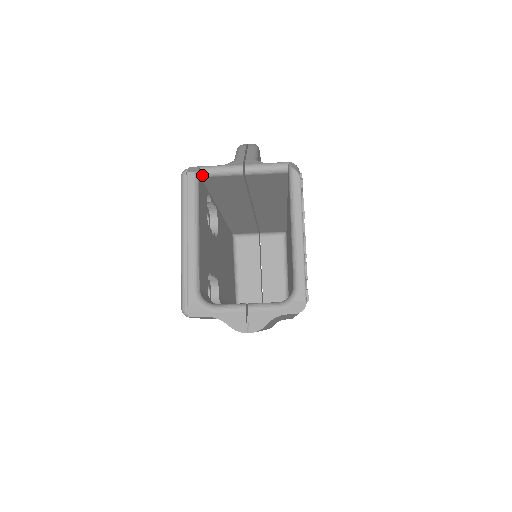
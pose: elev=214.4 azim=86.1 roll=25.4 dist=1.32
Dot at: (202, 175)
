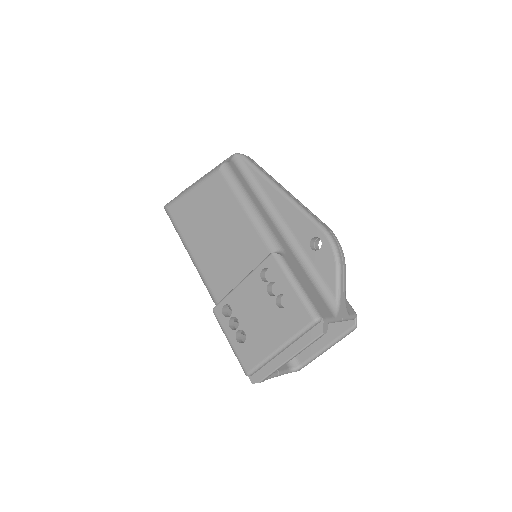
Dot at: occluded
